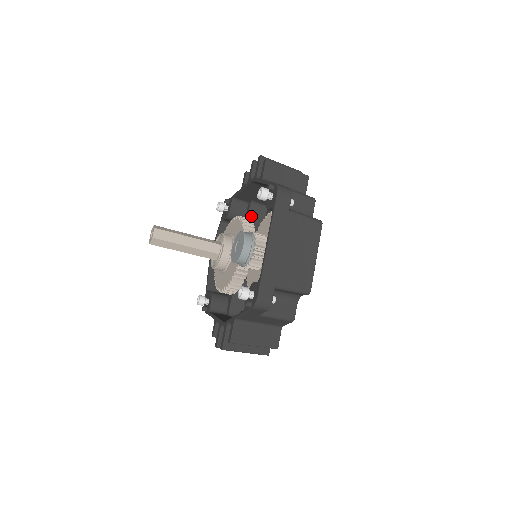
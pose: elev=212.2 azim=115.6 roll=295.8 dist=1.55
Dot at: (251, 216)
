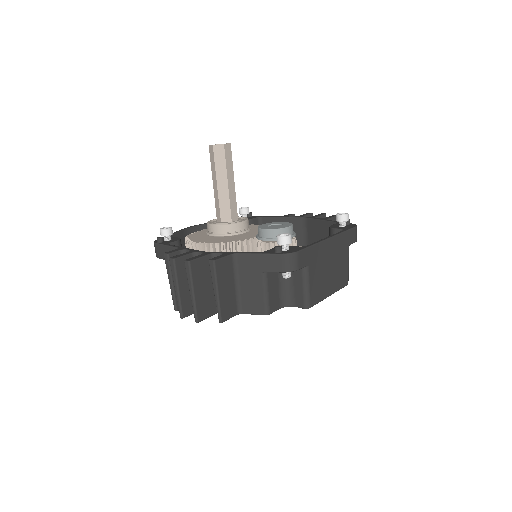
Dot at: occluded
